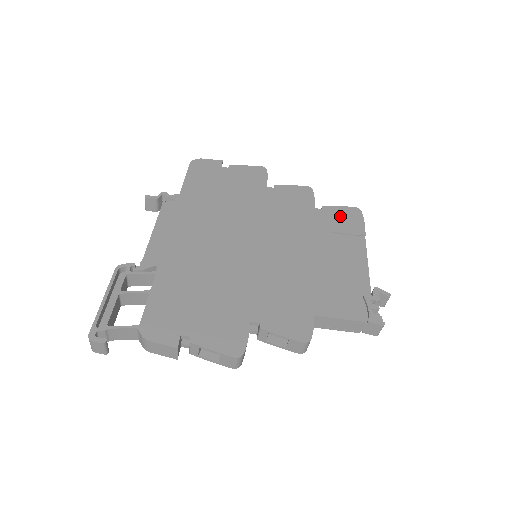
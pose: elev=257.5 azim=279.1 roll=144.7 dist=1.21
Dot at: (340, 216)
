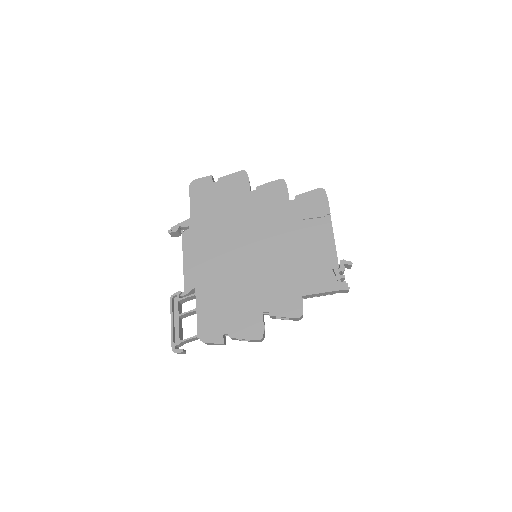
Dot at: (309, 202)
